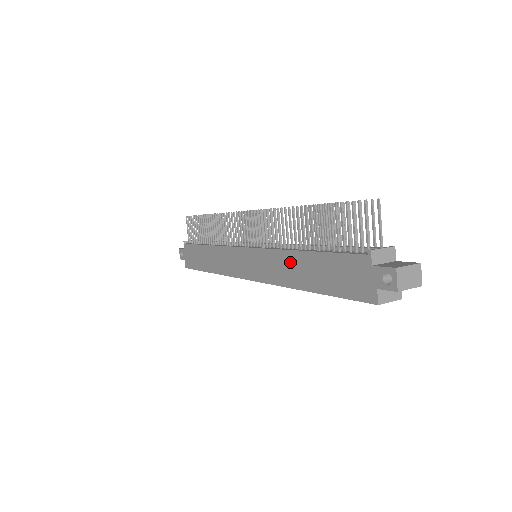
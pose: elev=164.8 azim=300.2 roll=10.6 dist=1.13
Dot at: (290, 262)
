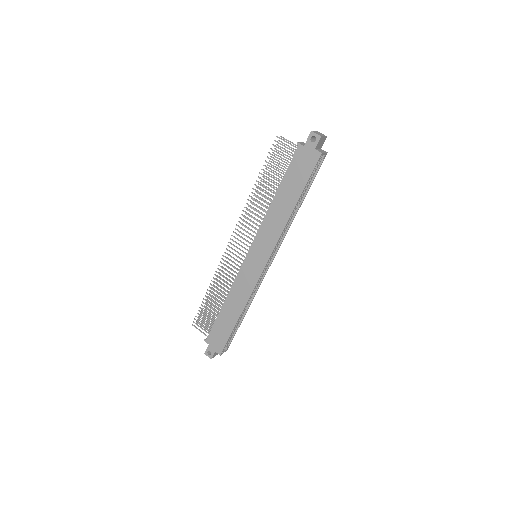
Dot at: (275, 211)
